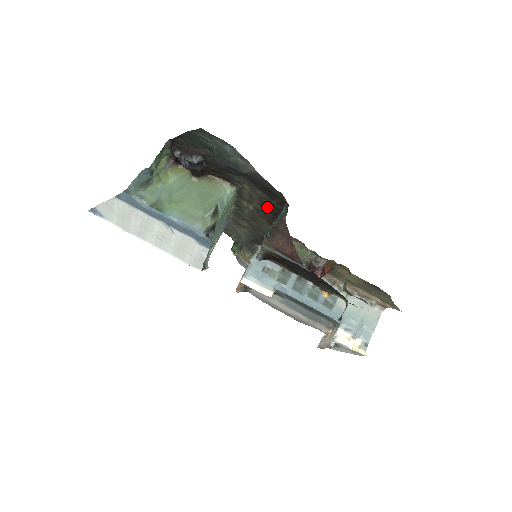
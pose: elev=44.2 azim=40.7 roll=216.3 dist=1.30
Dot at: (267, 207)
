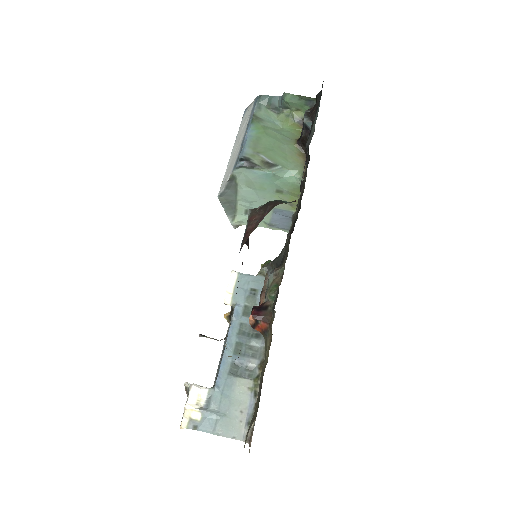
Dot at: (297, 215)
